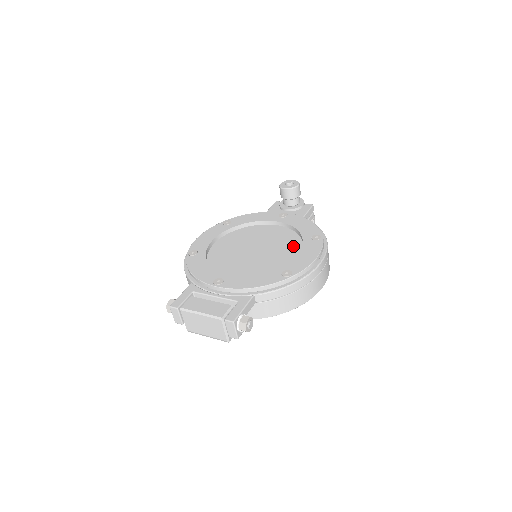
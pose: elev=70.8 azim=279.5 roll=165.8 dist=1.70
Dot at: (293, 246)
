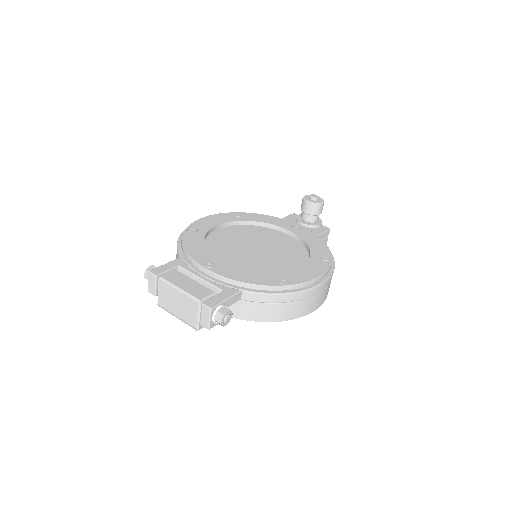
Dot at: (298, 258)
